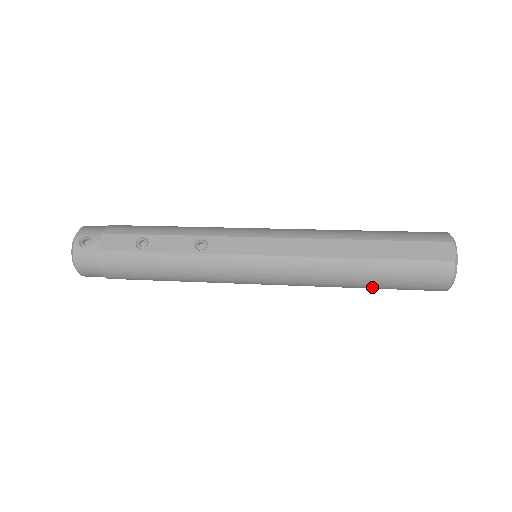
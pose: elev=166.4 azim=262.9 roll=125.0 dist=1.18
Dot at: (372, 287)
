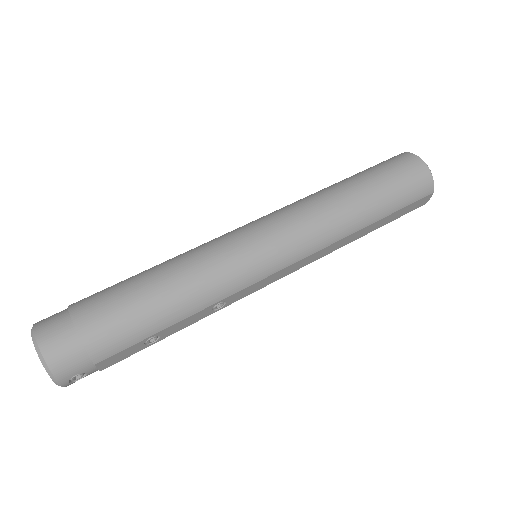
Dot at: occluded
